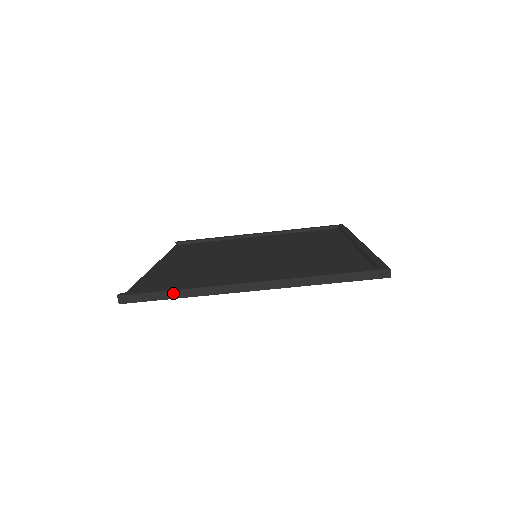
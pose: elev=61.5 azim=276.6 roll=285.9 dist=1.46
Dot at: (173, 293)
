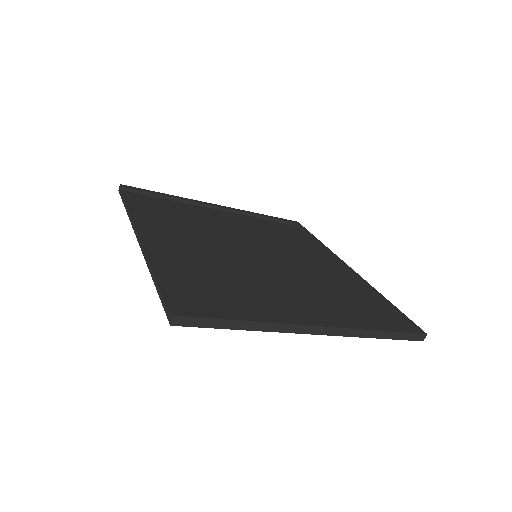
Dot at: (241, 324)
